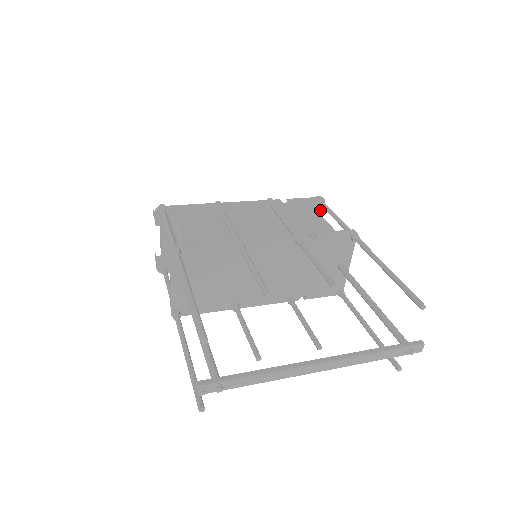
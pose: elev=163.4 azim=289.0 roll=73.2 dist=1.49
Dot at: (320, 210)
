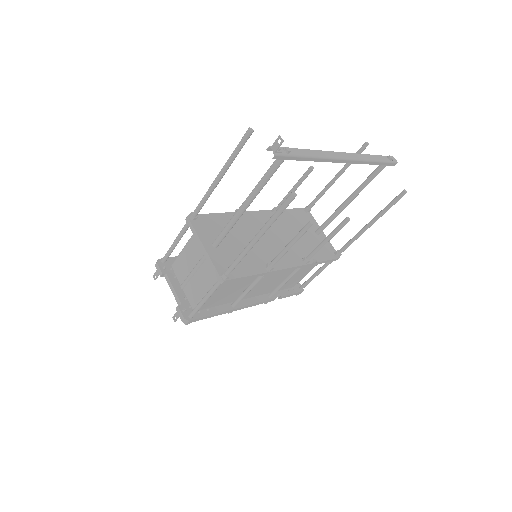
Dot at: occluded
